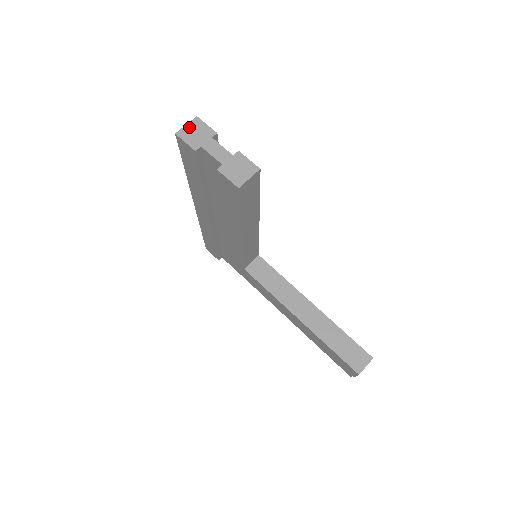
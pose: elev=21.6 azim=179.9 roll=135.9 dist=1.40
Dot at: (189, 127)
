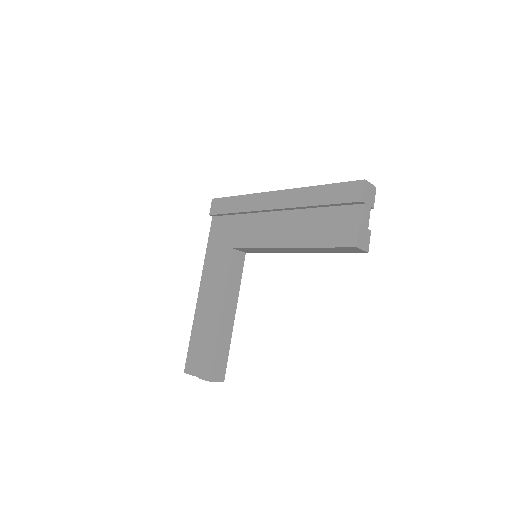
Dot at: (371, 186)
